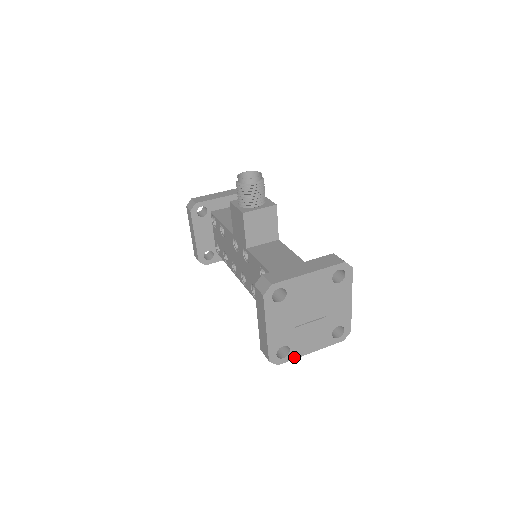
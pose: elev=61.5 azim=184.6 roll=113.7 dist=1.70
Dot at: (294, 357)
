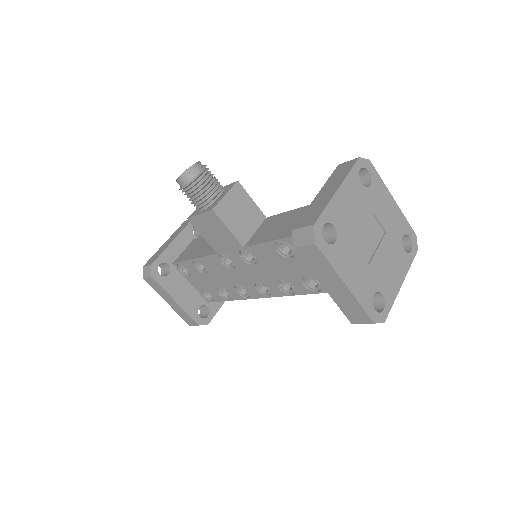
Dot at: (391, 301)
